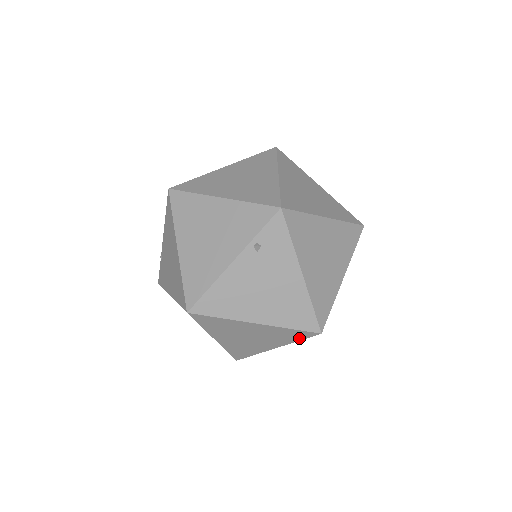
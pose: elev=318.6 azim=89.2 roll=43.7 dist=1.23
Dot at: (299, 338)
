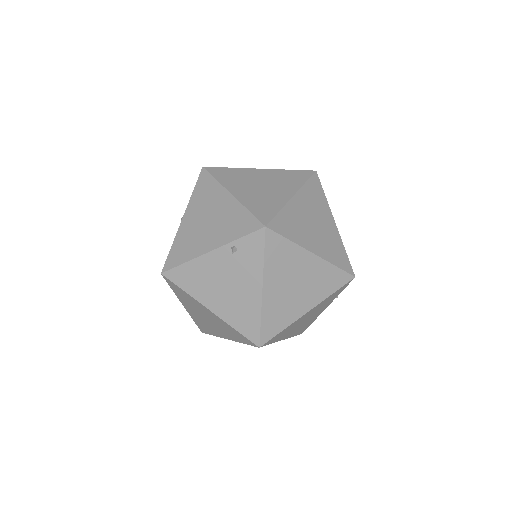
Dot at: (244, 341)
